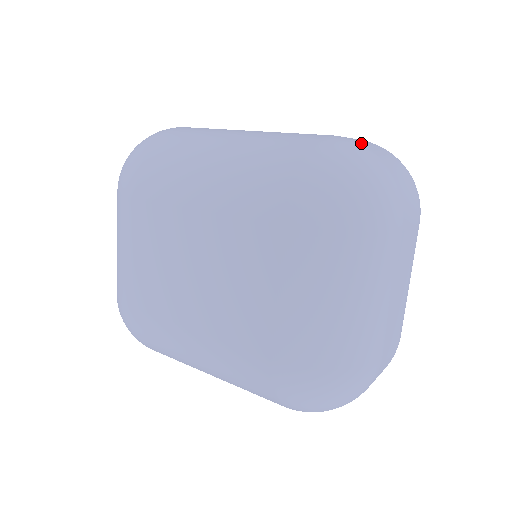
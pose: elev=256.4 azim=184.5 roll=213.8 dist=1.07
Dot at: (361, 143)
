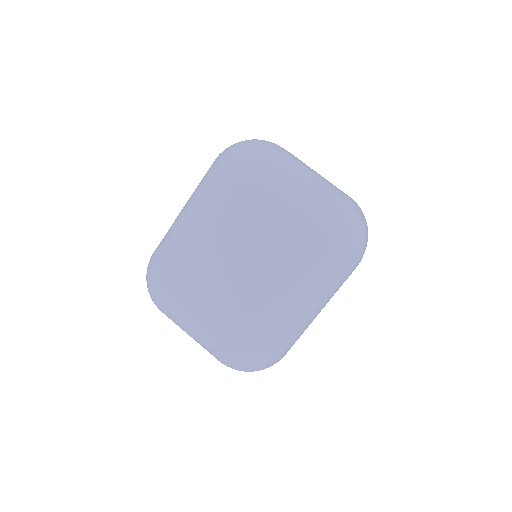
Dot at: occluded
